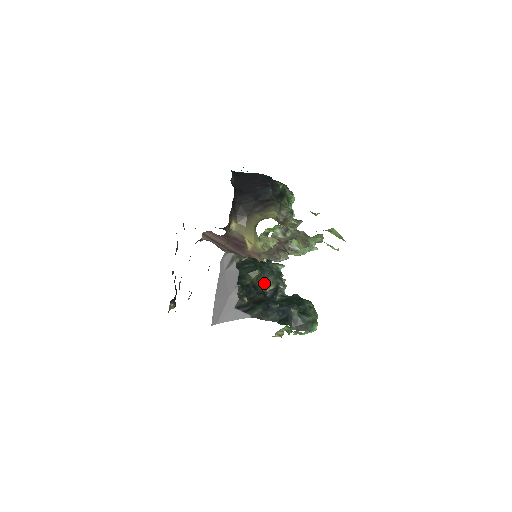
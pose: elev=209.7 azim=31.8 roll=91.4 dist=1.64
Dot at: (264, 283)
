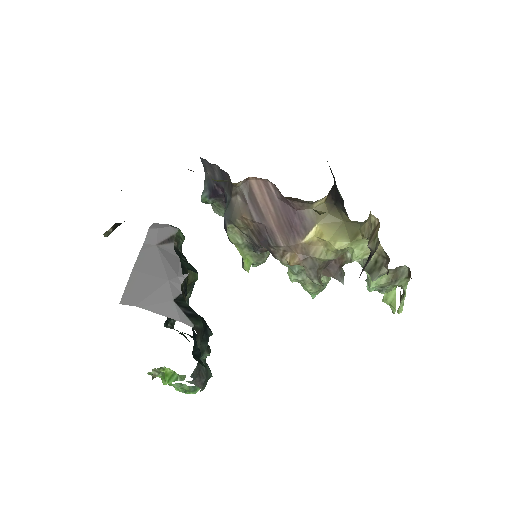
Dot at: occluded
